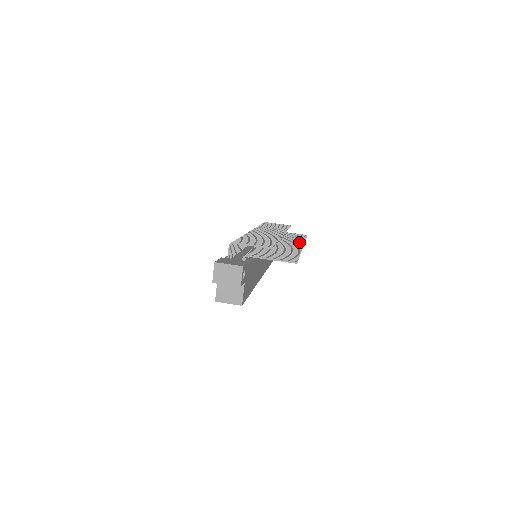
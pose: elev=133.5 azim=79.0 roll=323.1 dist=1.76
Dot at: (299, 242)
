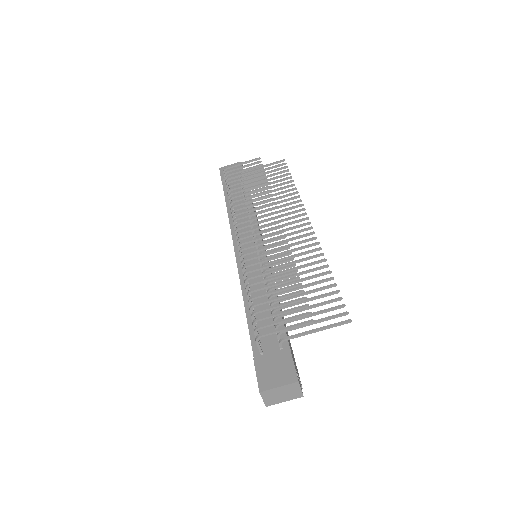
Dot at: (296, 207)
